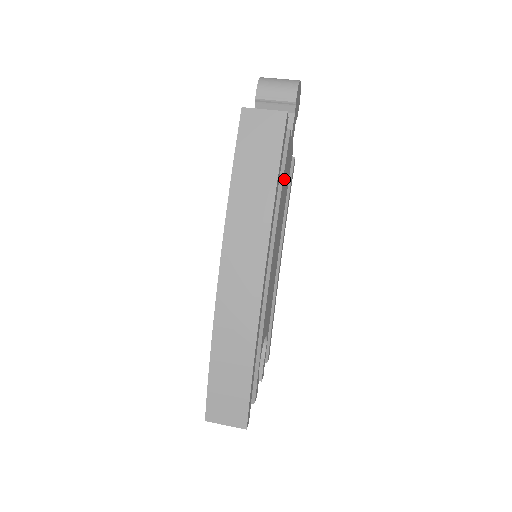
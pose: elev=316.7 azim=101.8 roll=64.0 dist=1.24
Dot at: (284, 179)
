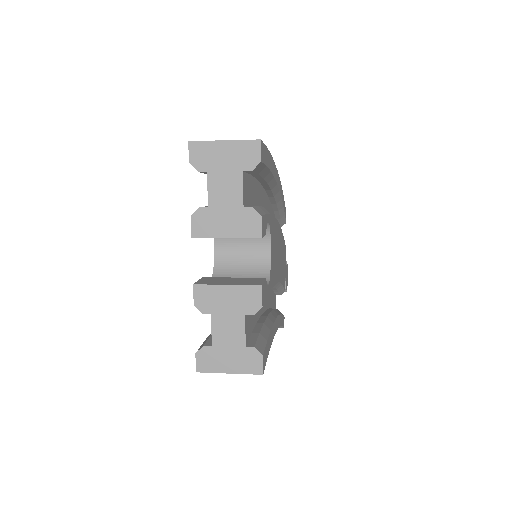
Dot at: (283, 248)
